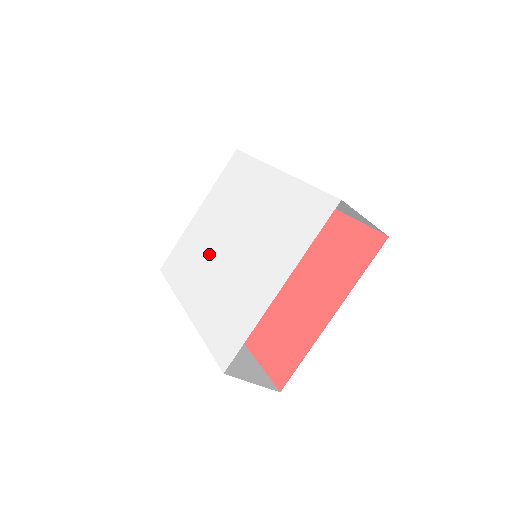
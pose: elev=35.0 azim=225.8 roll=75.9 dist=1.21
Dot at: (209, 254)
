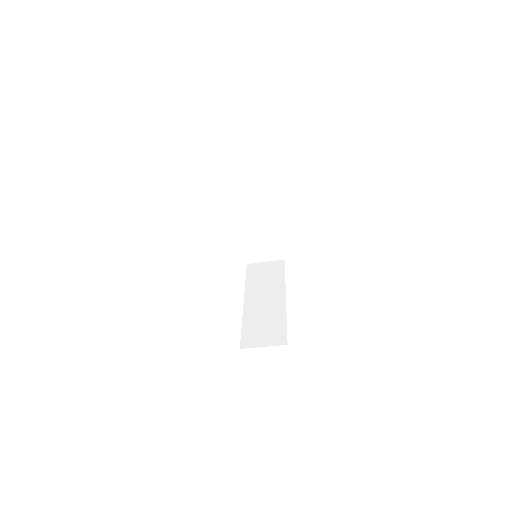
Dot at: occluded
